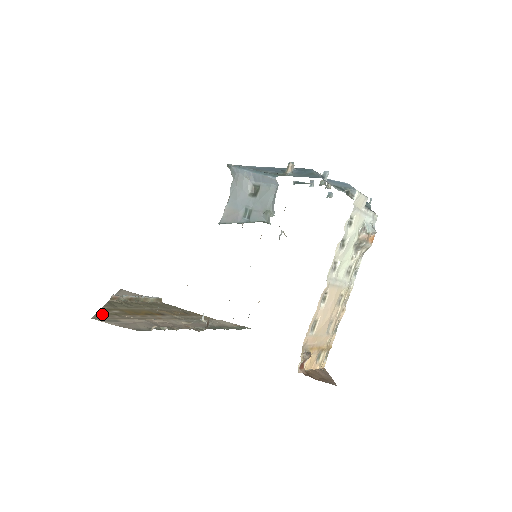
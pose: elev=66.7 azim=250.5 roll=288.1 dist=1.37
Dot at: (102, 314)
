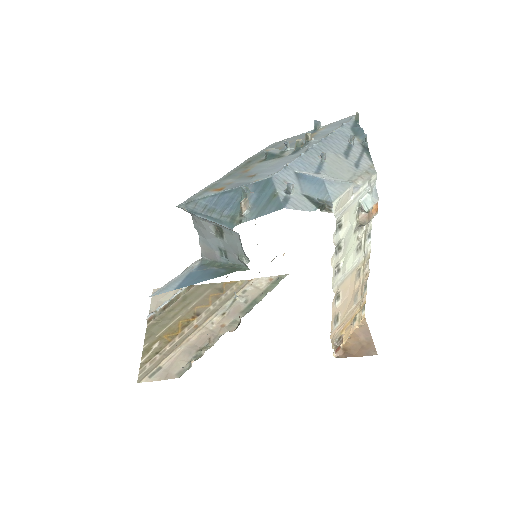
Dot at: (145, 363)
